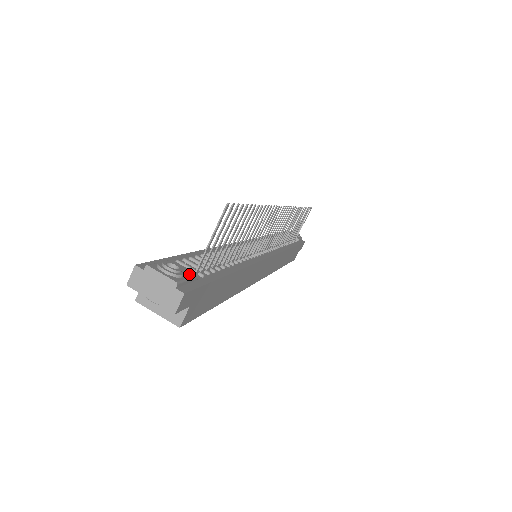
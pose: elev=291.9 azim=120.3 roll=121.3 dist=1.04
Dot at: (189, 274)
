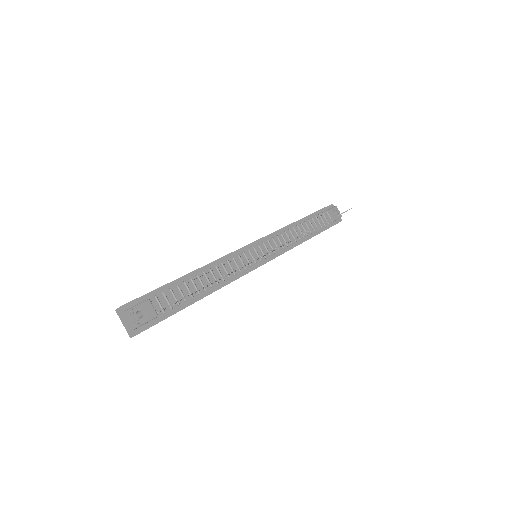
Dot at: (150, 317)
